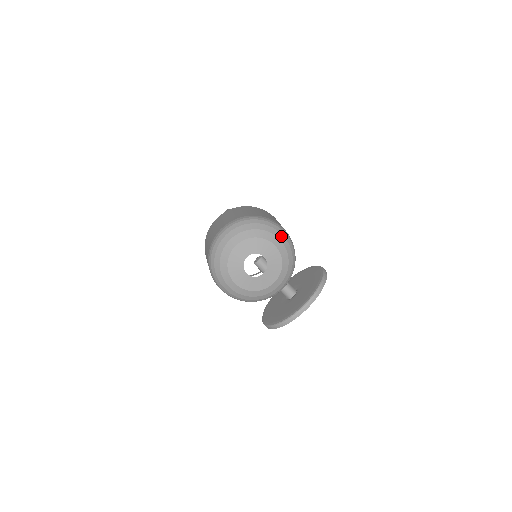
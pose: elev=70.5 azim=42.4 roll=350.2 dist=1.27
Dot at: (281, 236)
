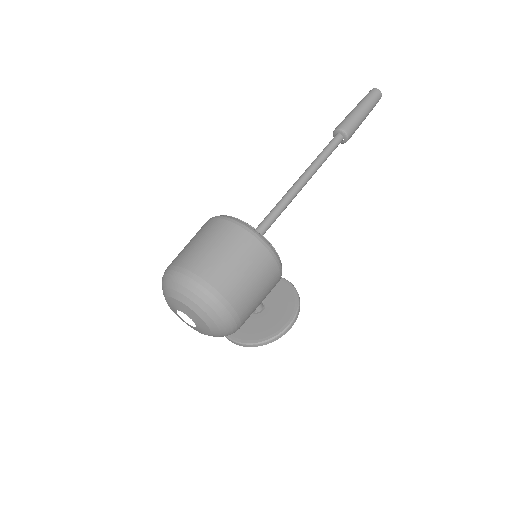
Dot at: (221, 324)
